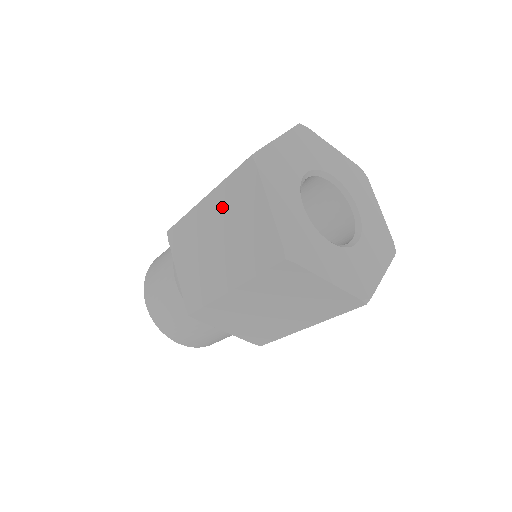
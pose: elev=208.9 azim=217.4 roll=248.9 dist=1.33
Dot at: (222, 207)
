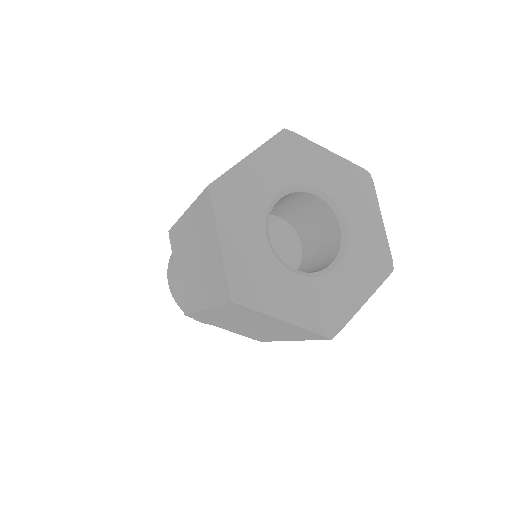
Dot at: (194, 228)
